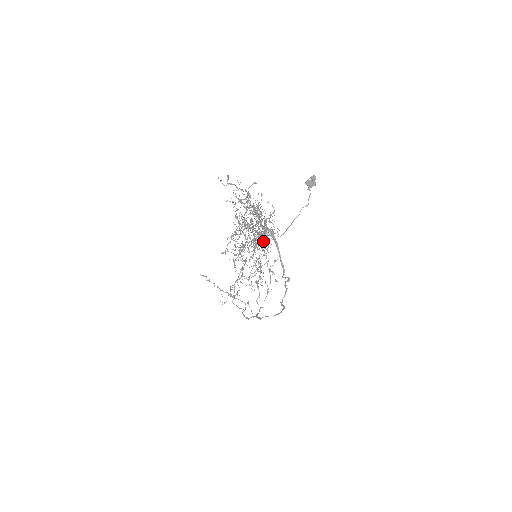
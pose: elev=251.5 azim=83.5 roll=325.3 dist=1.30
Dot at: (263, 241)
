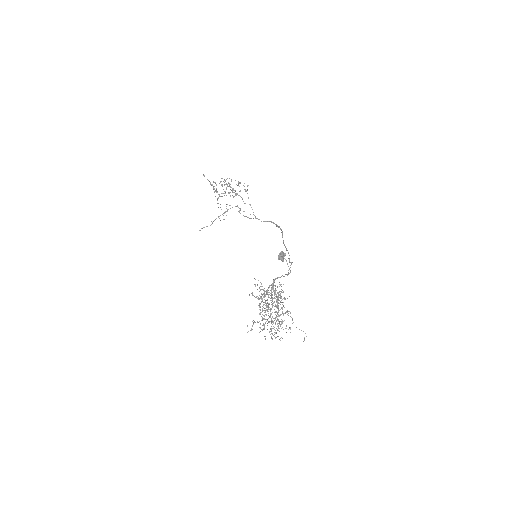
Dot at: occluded
